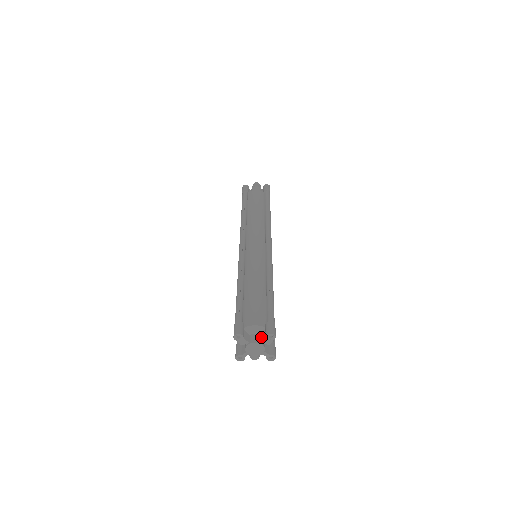
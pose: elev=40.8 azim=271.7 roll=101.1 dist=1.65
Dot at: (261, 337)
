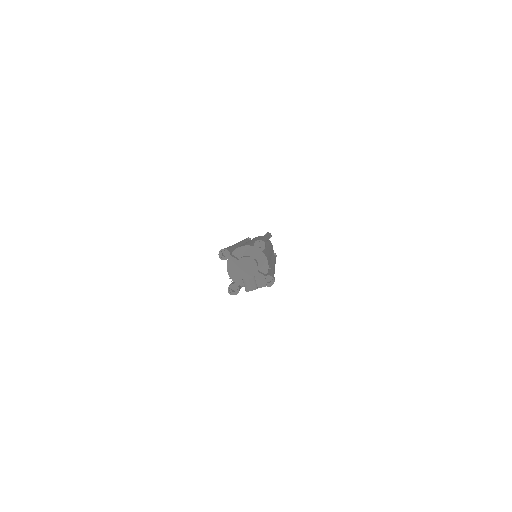
Dot at: (251, 254)
